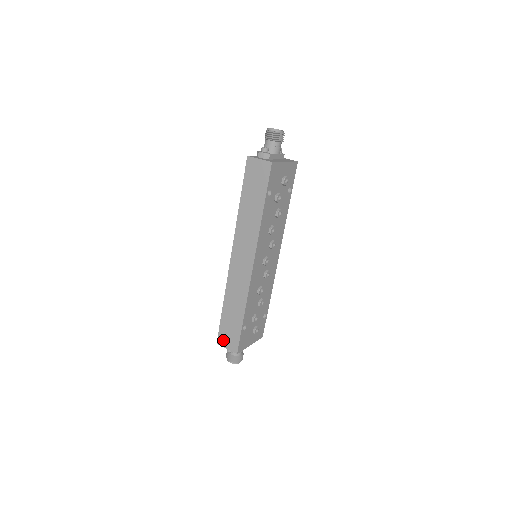
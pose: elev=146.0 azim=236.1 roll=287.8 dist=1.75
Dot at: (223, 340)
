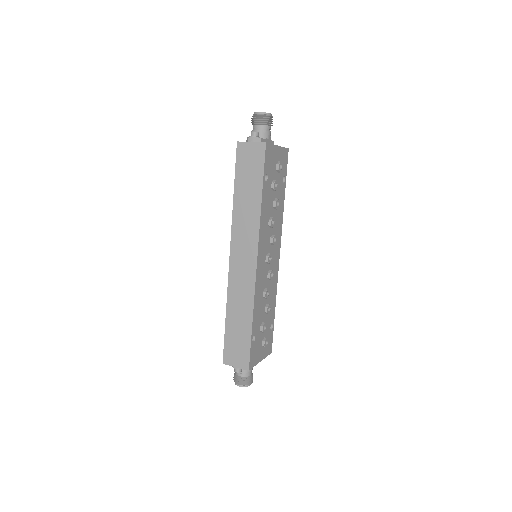
Dot at: (230, 358)
